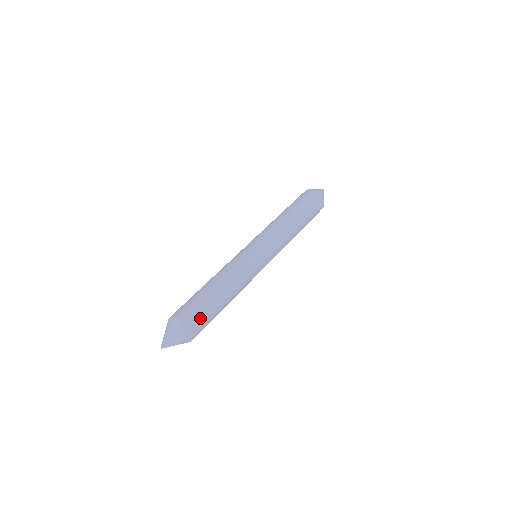
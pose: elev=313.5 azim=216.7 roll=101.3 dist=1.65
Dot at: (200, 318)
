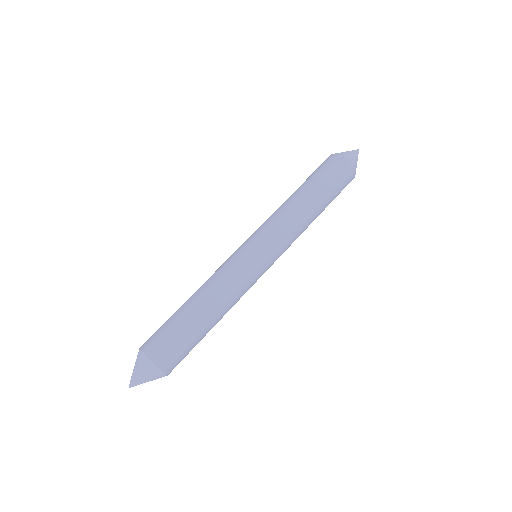
Dot at: (179, 356)
